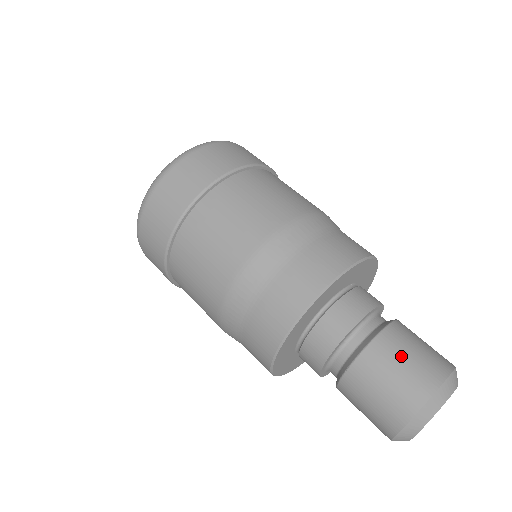
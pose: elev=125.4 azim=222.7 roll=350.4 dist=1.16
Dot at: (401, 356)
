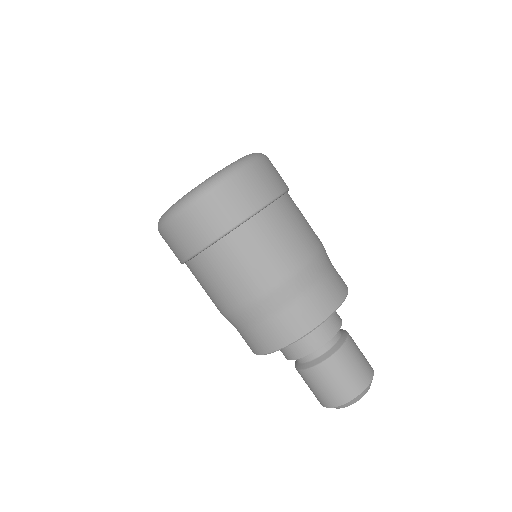
Dot at: (344, 371)
